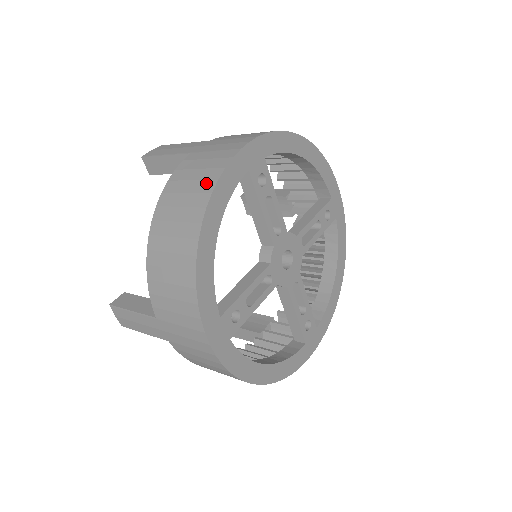
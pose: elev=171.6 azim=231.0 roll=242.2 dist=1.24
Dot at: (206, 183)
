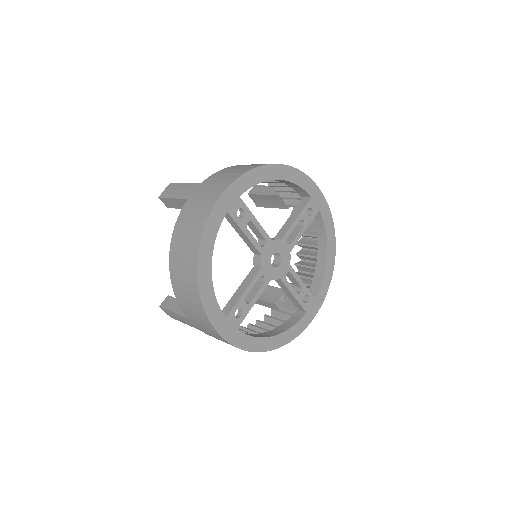
Dot at: (197, 232)
